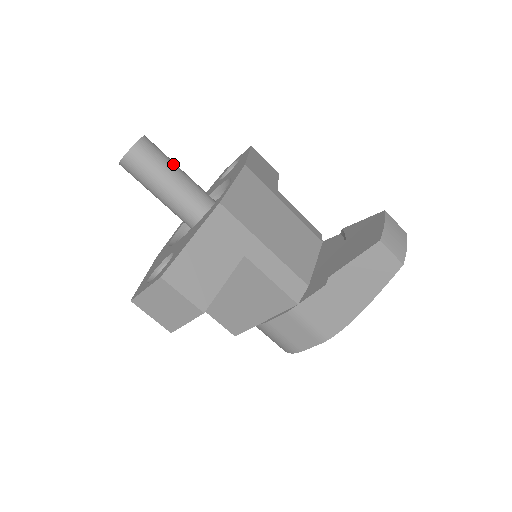
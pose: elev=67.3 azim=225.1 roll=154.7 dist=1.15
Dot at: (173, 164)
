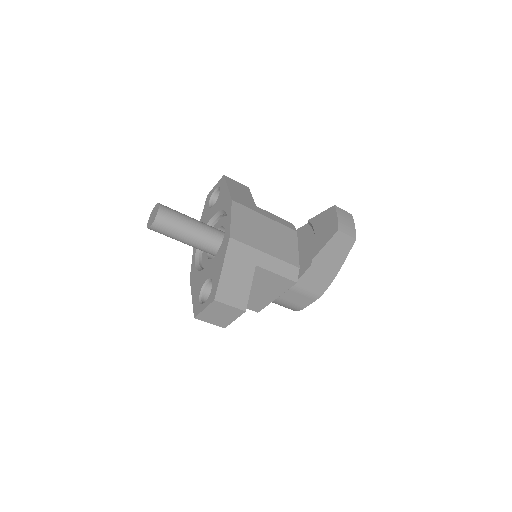
Dot at: (184, 216)
